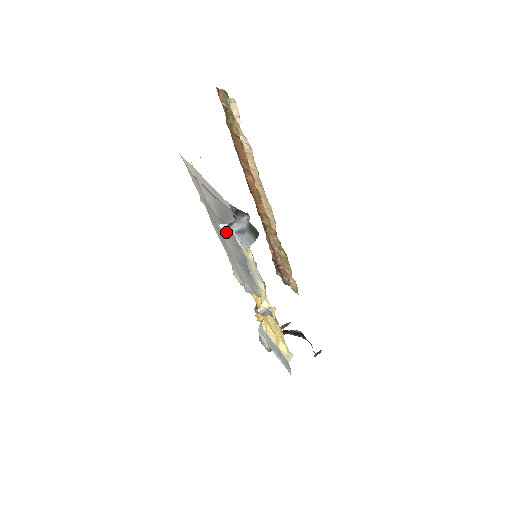
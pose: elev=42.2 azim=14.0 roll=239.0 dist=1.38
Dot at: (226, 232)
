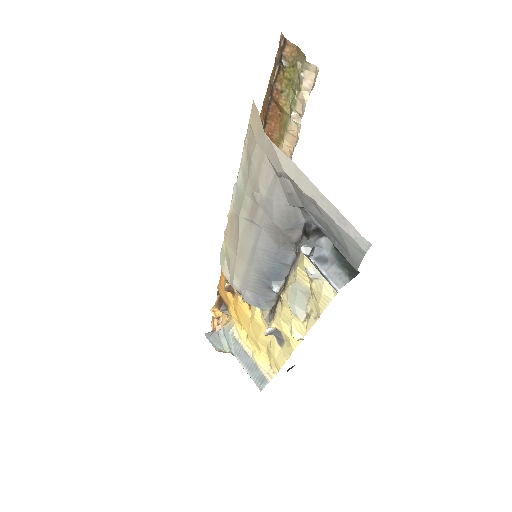
Dot at: (270, 241)
